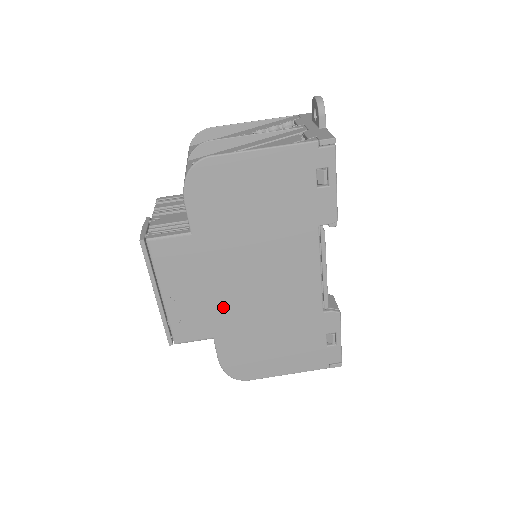
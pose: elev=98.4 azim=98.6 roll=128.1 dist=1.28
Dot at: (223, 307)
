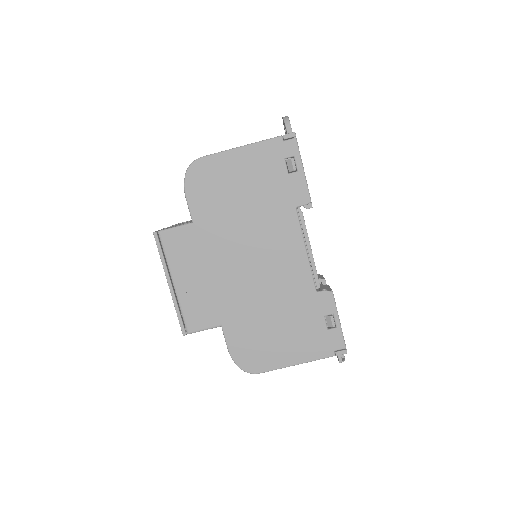
Dot at: (226, 292)
